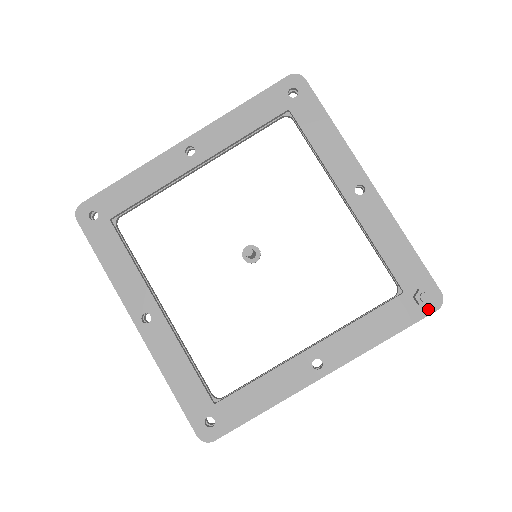
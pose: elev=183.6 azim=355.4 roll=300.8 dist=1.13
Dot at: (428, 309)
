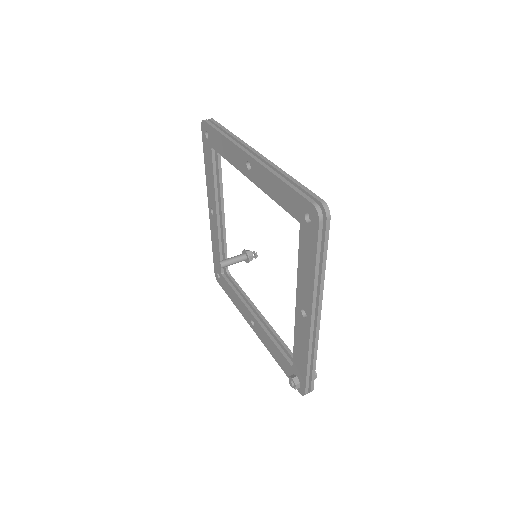
Dot at: occluded
